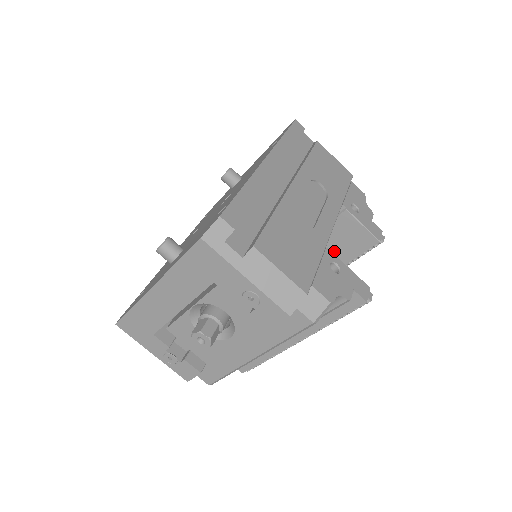
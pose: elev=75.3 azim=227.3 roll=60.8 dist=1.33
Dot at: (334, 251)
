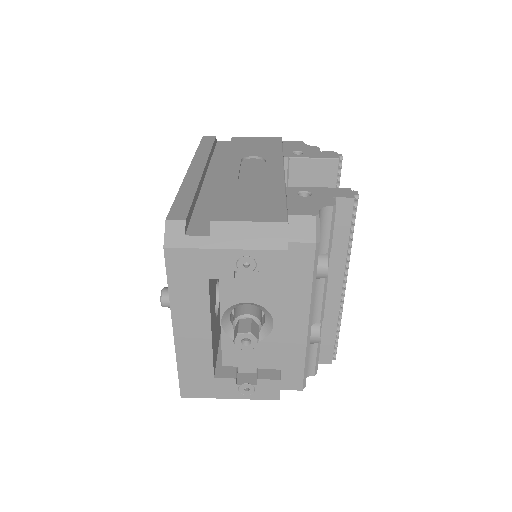
Dot at: occluded
